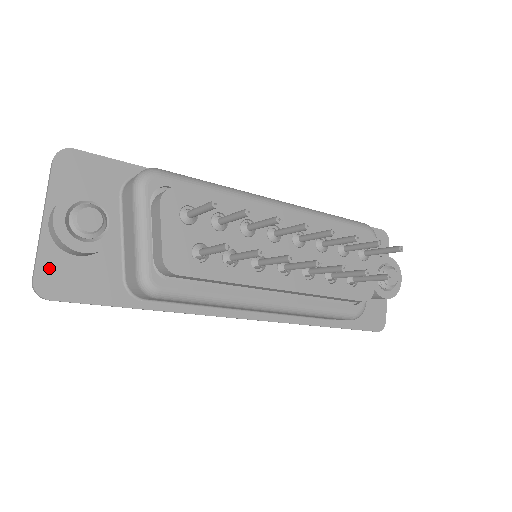
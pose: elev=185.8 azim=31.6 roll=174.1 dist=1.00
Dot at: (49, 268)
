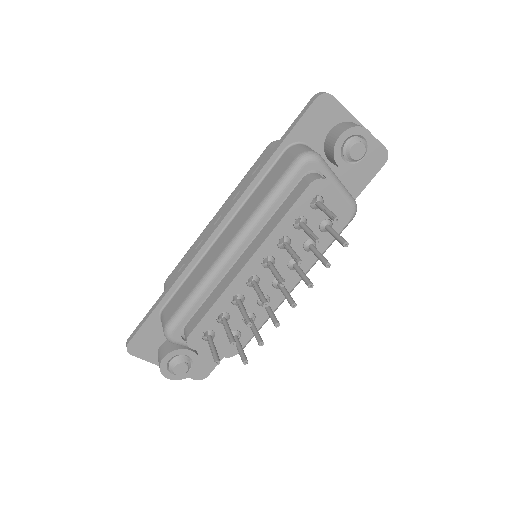
Dot at: occluded
